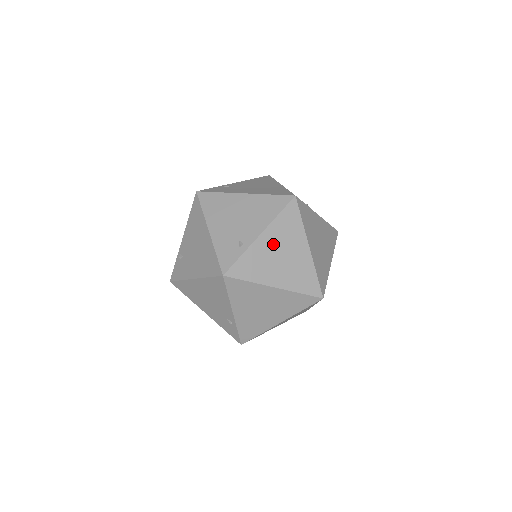
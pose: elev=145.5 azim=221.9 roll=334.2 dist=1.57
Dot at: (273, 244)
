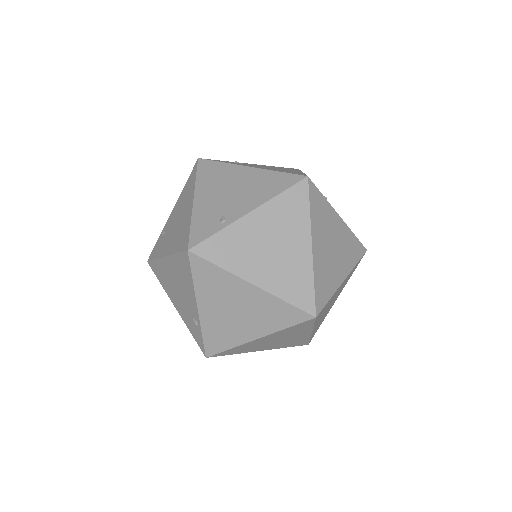
Dot at: (264, 228)
